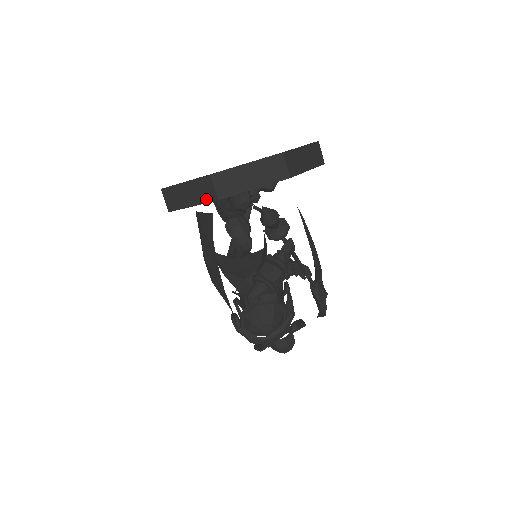
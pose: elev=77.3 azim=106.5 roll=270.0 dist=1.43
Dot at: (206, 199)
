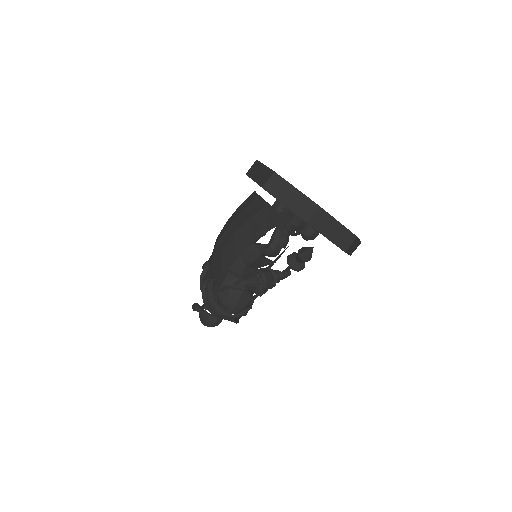
Dot at: (299, 213)
